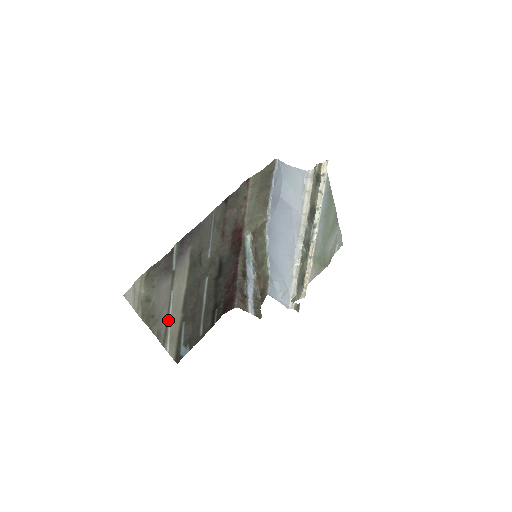
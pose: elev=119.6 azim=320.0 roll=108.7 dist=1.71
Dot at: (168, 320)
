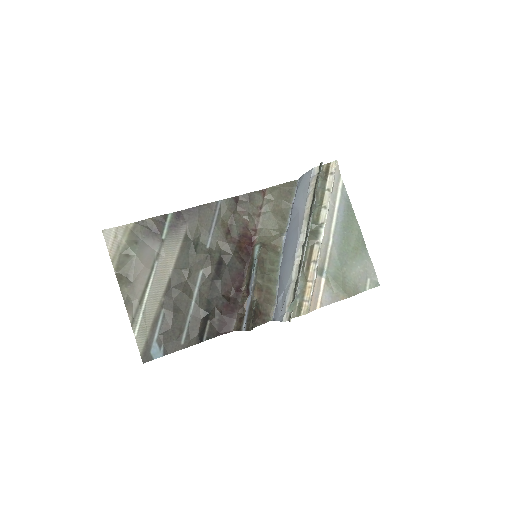
Dot at: (145, 294)
